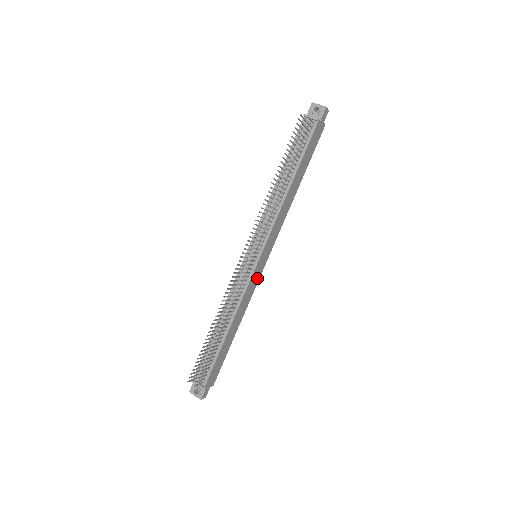
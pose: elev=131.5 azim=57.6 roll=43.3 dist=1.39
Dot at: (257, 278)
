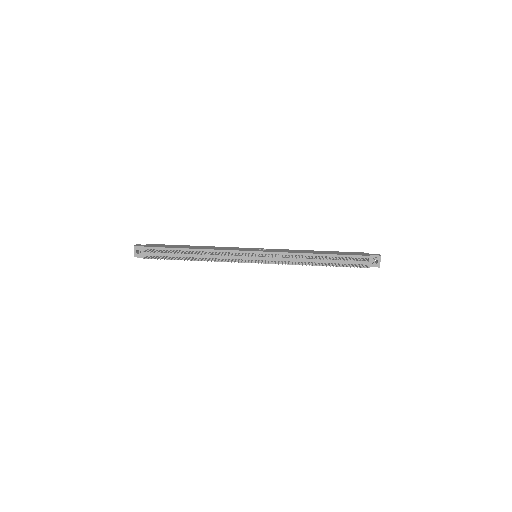
Dot at: occluded
